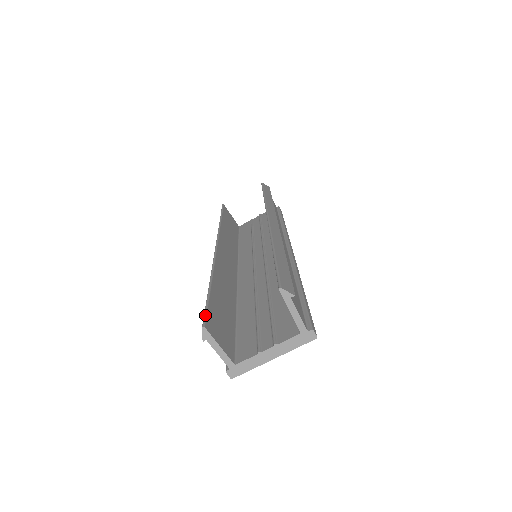
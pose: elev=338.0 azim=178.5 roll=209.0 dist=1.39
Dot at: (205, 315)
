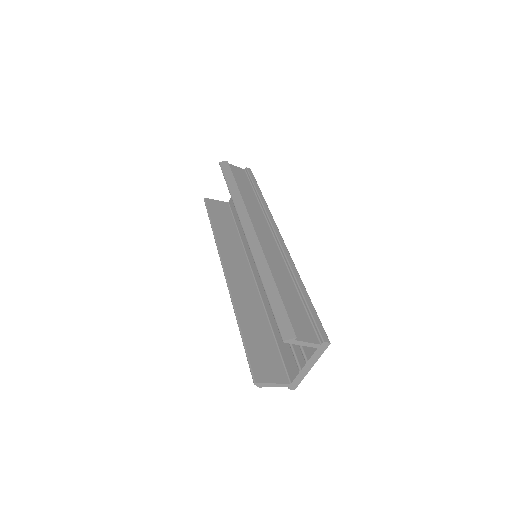
Dot at: (250, 369)
